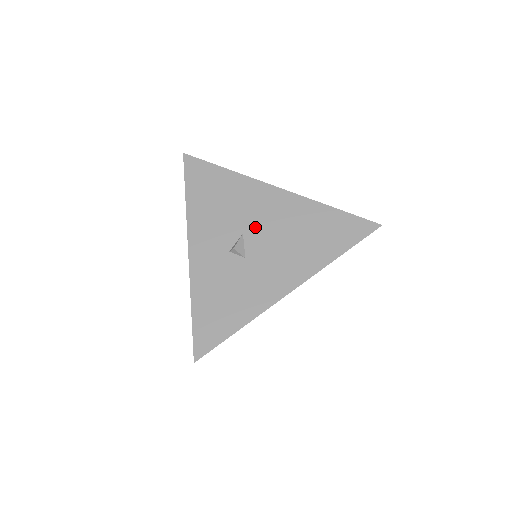
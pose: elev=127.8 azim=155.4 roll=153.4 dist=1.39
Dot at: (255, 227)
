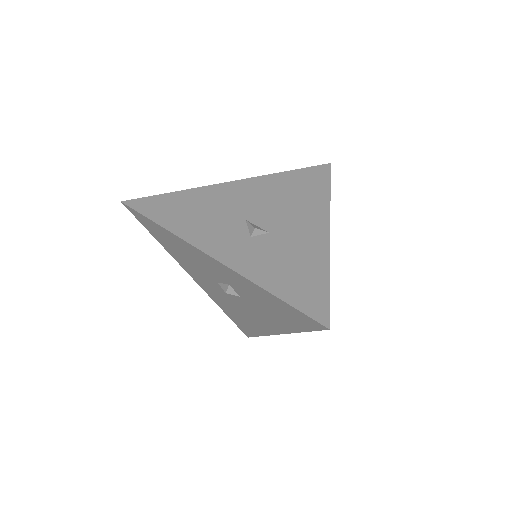
Dot at: (250, 211)
